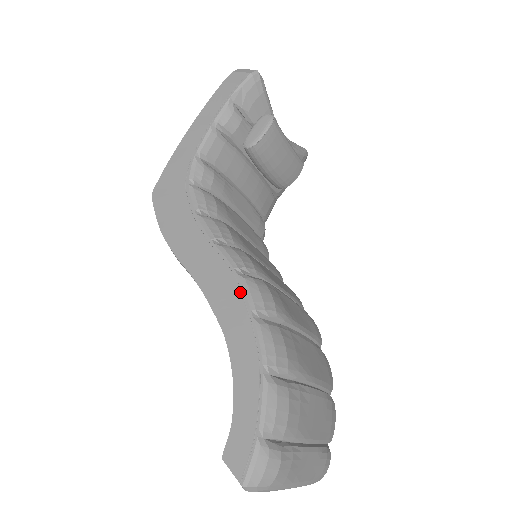
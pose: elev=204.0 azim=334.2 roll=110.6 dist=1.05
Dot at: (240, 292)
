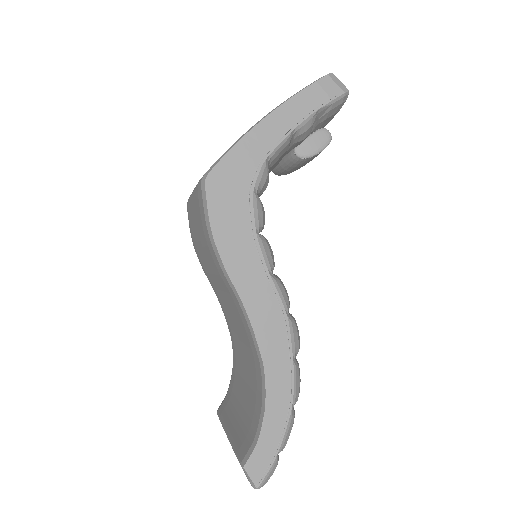
Dot at: (286, 334)
